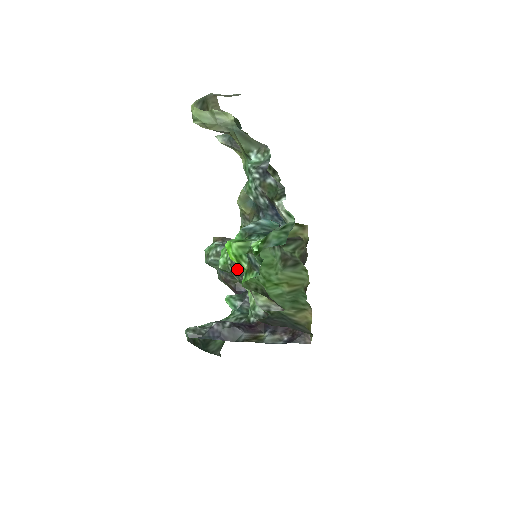
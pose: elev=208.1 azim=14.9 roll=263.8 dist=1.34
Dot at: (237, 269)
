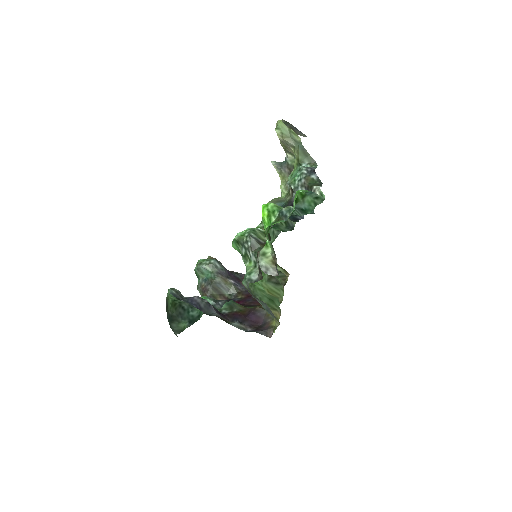
Dot at: (251, 240)
